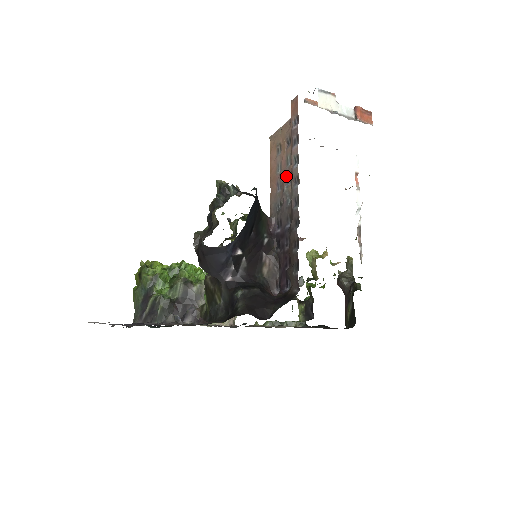
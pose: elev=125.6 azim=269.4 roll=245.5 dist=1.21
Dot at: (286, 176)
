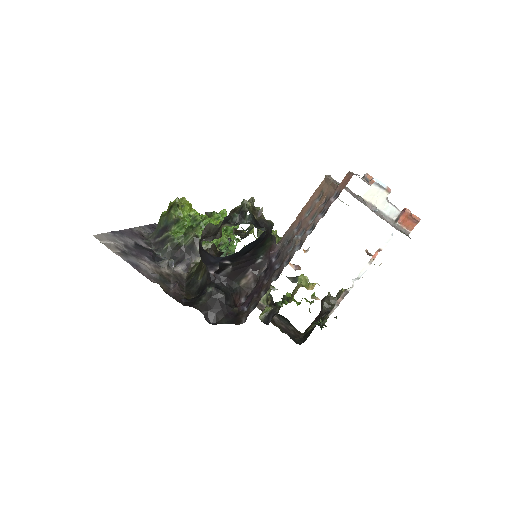
Dot at: (304, 227)
